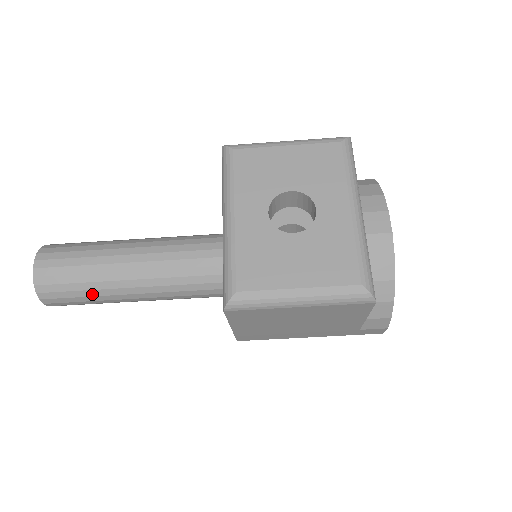
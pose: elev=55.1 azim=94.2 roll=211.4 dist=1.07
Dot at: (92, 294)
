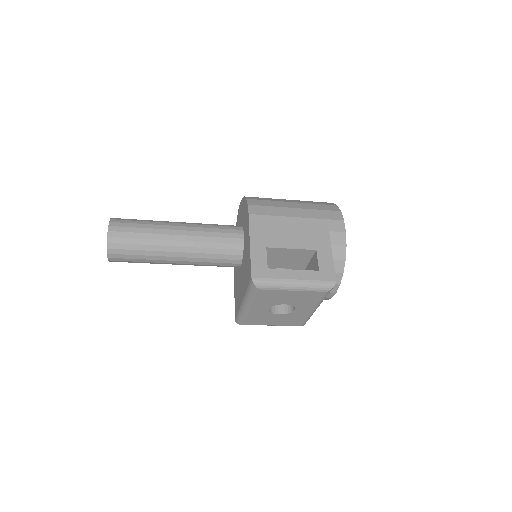
Dot at: occluded
